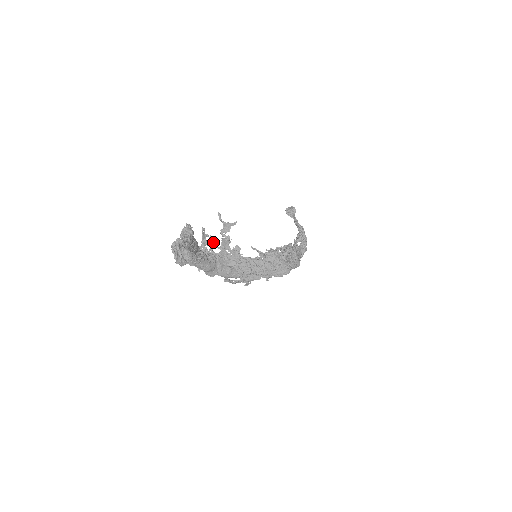
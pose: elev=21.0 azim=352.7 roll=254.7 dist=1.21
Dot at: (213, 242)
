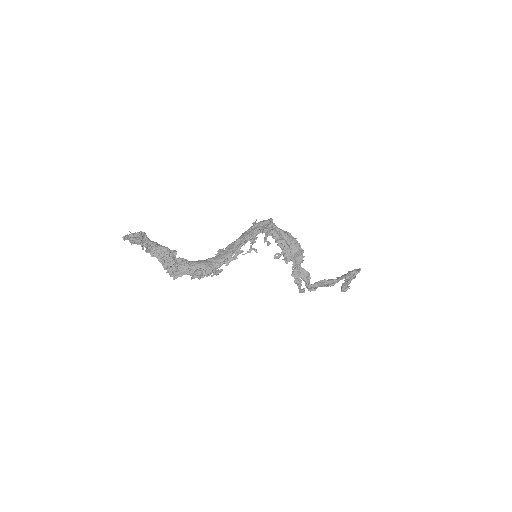
Dot at: occluded
